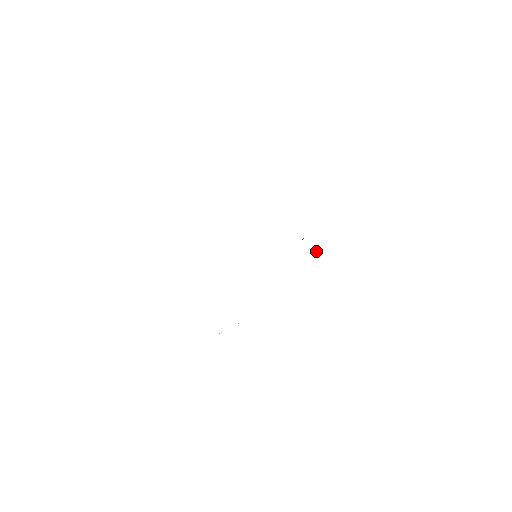
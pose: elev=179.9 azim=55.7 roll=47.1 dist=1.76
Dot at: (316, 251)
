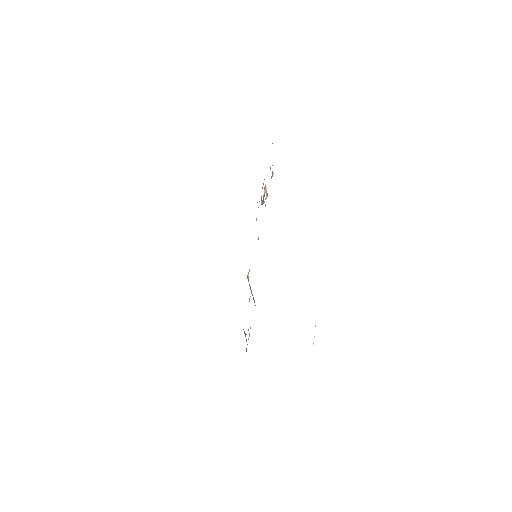
Dot at: (264, 192)
